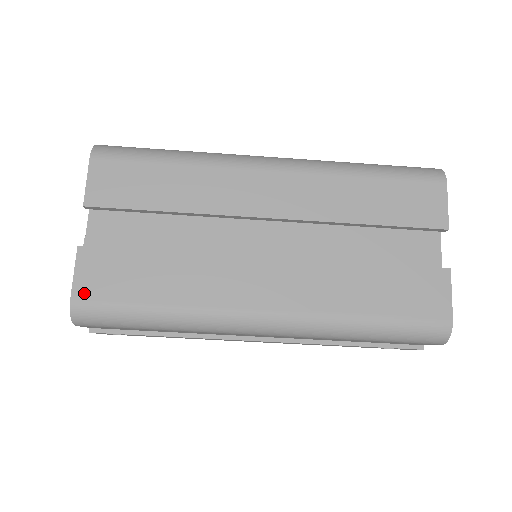
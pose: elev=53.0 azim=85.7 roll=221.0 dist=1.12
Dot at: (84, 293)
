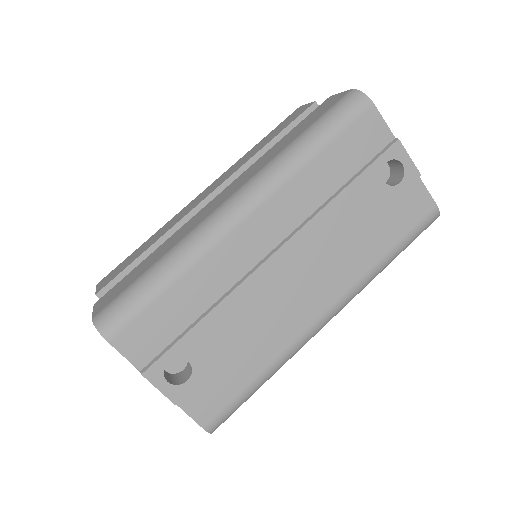
Dot at: (101, 309)
